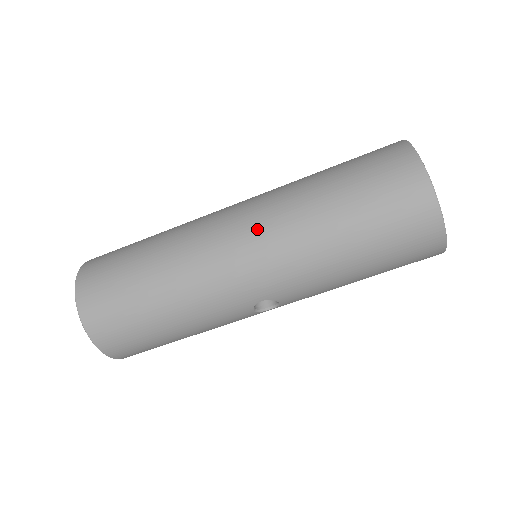
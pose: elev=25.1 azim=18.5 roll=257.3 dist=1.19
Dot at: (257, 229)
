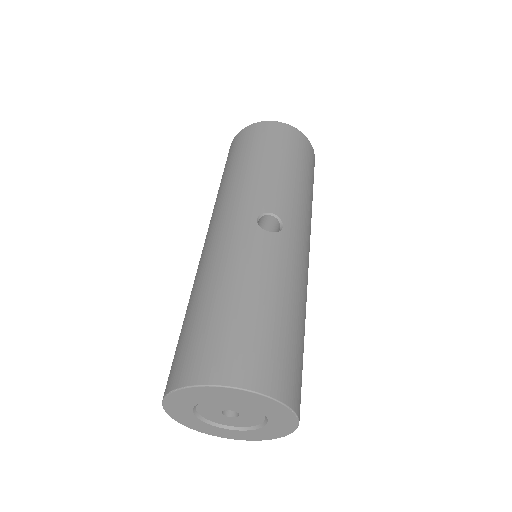
Dot at: (209, 226)
